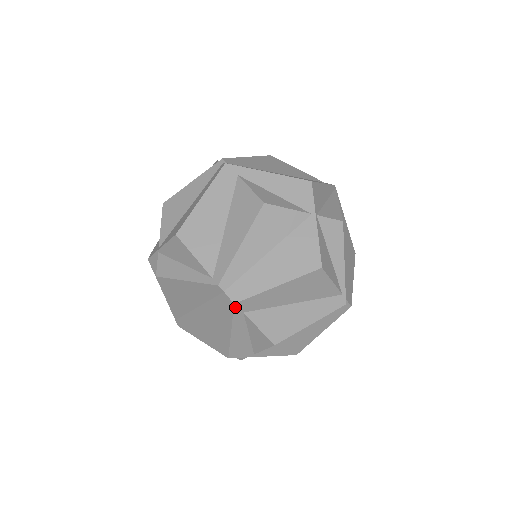
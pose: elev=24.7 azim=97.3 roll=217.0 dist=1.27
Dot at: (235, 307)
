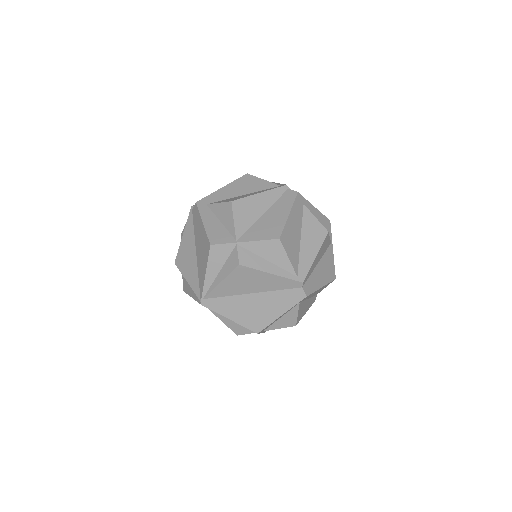
Dot at: occluded
